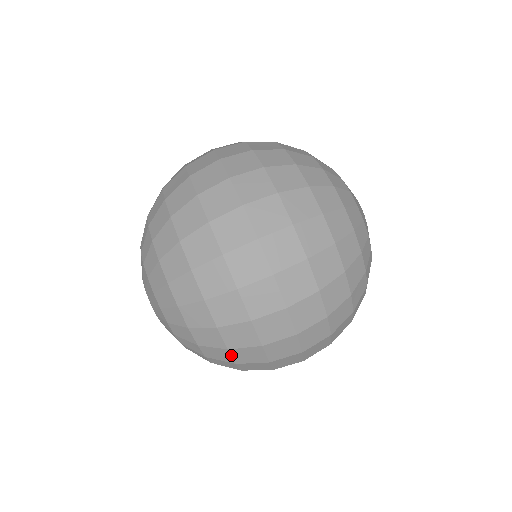
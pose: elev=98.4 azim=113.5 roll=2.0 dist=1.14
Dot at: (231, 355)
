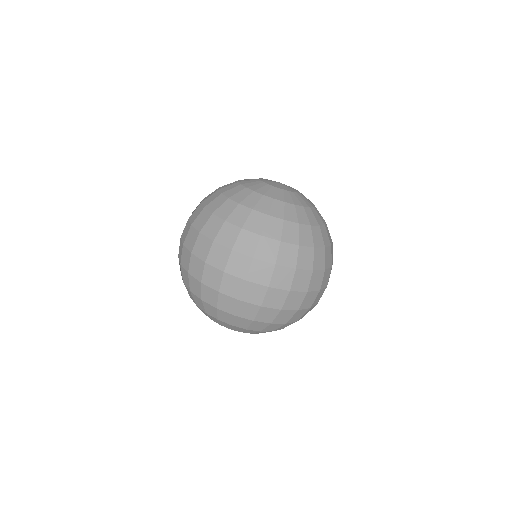
Dot at: occluded
